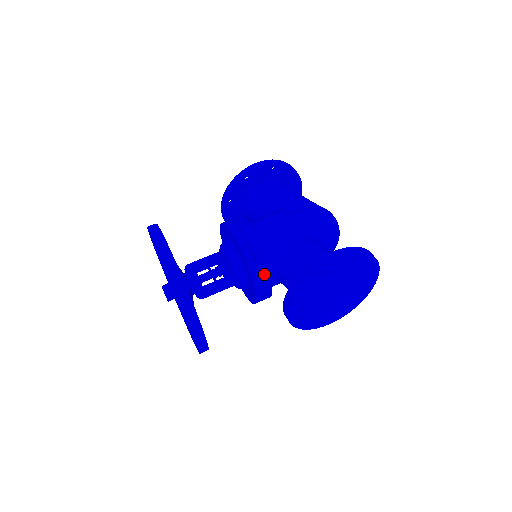
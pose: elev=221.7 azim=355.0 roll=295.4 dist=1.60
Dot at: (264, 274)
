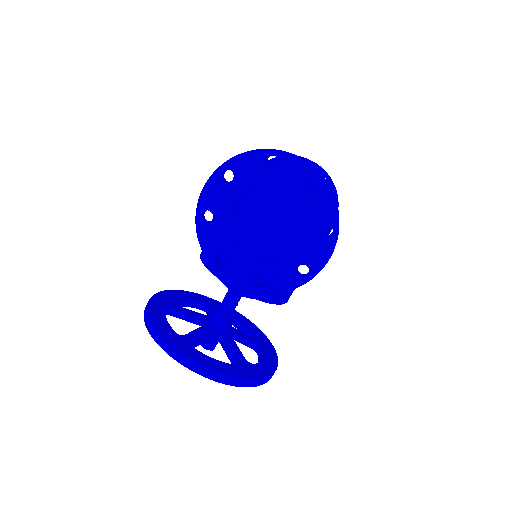
Dot at: occluded
